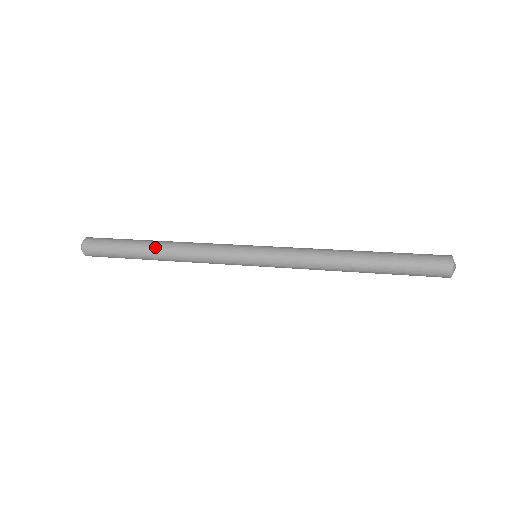
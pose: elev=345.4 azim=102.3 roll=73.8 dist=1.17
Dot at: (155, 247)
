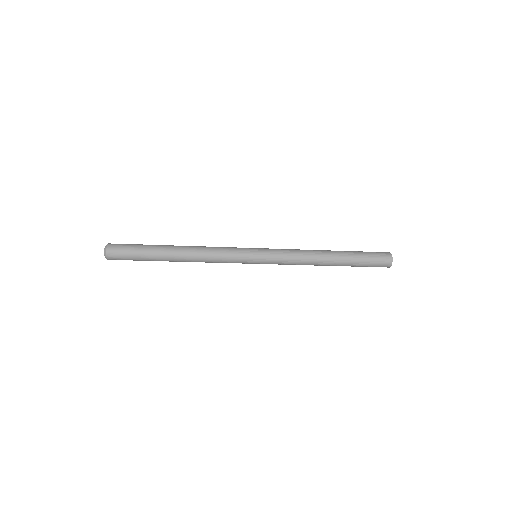
Dot at: occluded
